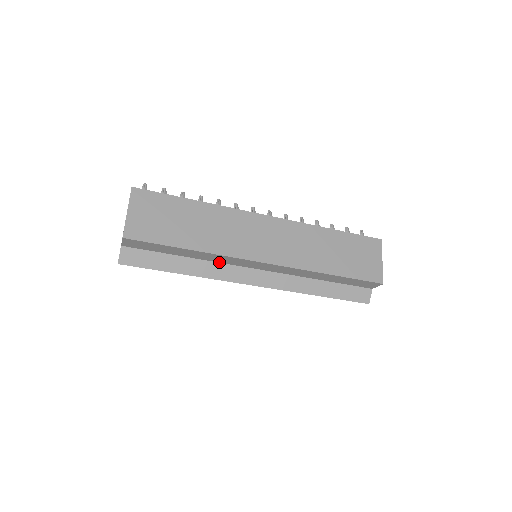
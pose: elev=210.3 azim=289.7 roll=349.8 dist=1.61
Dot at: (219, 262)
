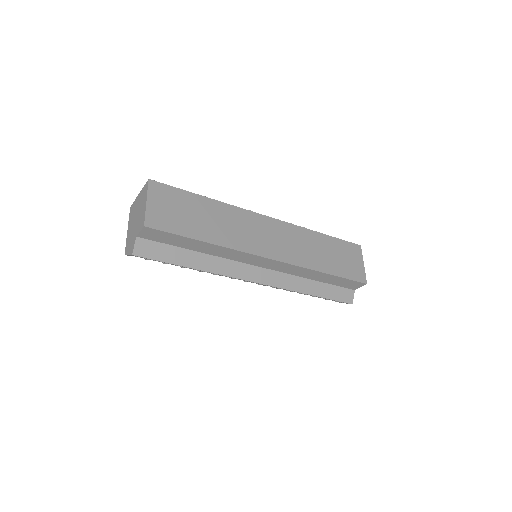
Dot at: (227, 258)
